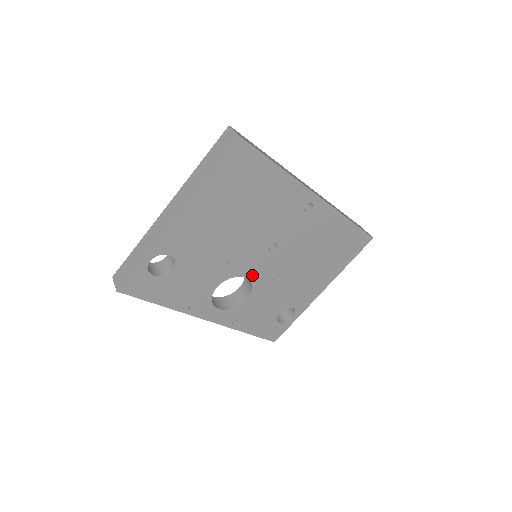
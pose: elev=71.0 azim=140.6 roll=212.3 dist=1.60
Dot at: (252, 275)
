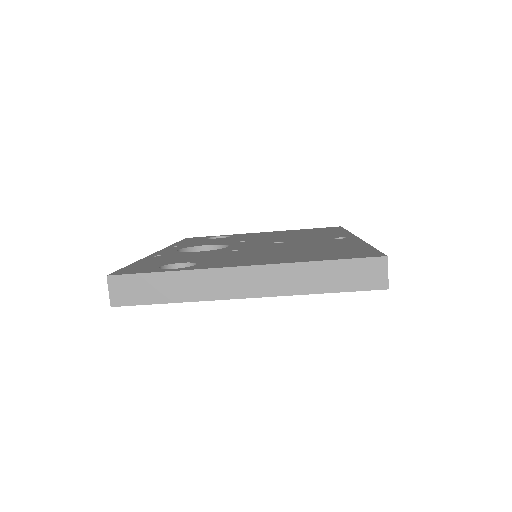
Dot at: occluded
